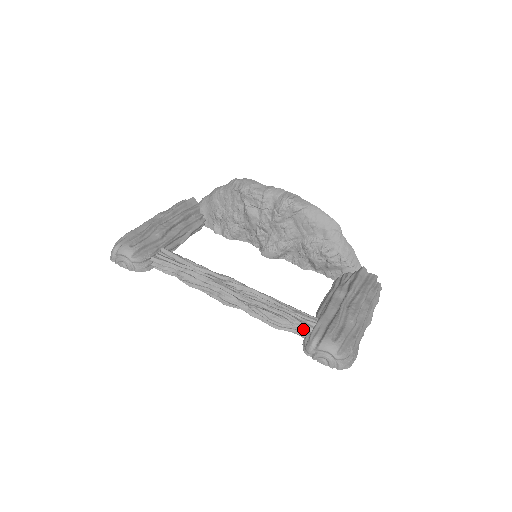
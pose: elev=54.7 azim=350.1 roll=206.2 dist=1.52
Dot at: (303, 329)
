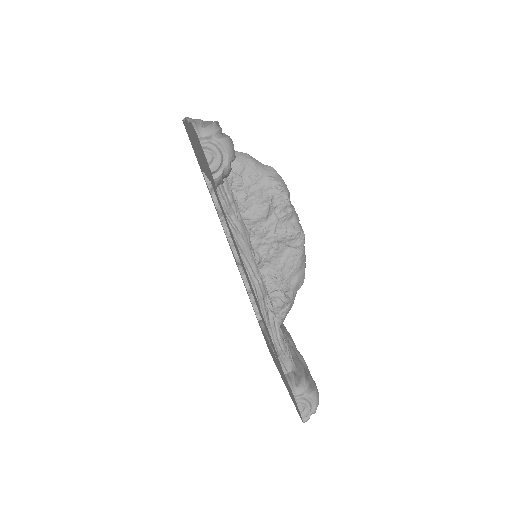
Dot at: (291, 365)
